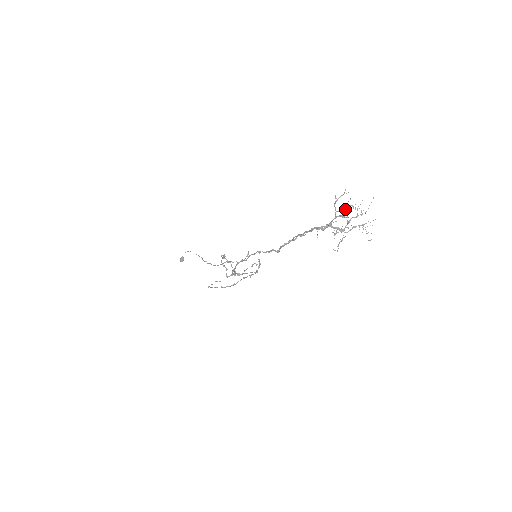
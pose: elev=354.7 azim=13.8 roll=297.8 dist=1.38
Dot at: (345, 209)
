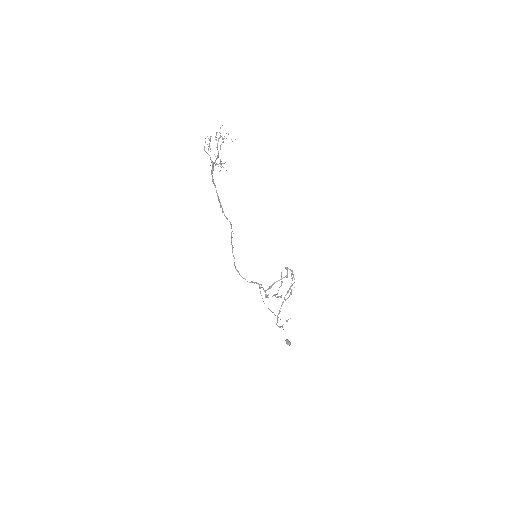
Dot at: (209, 145)
